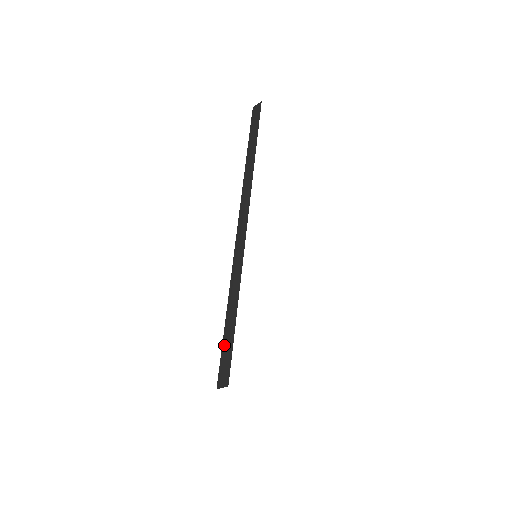
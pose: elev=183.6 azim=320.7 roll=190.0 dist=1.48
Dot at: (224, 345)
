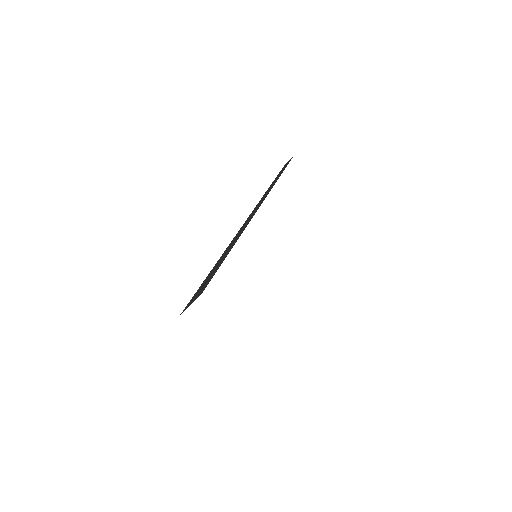
Dot at: (207, 277)
